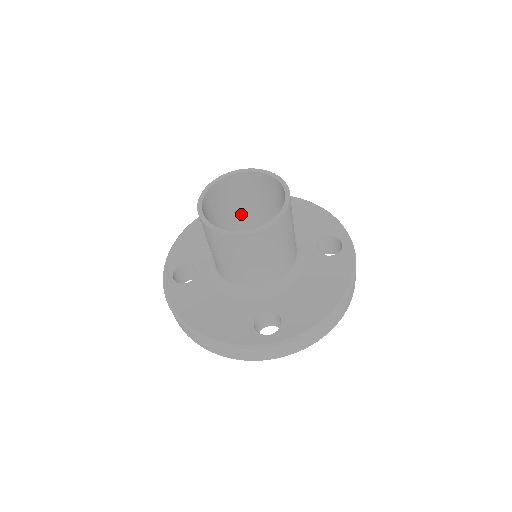
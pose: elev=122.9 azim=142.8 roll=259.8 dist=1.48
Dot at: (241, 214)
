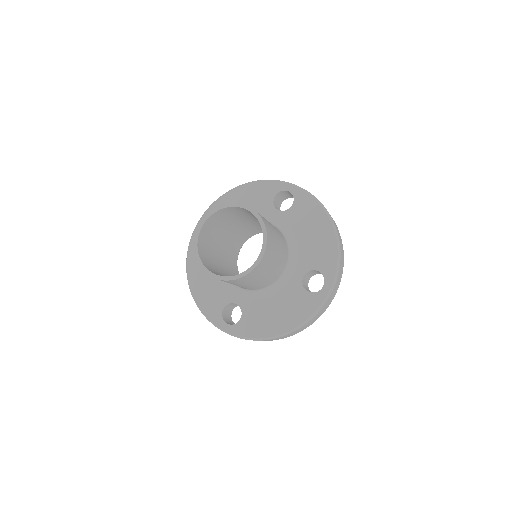
Dot at: (219, 246)
